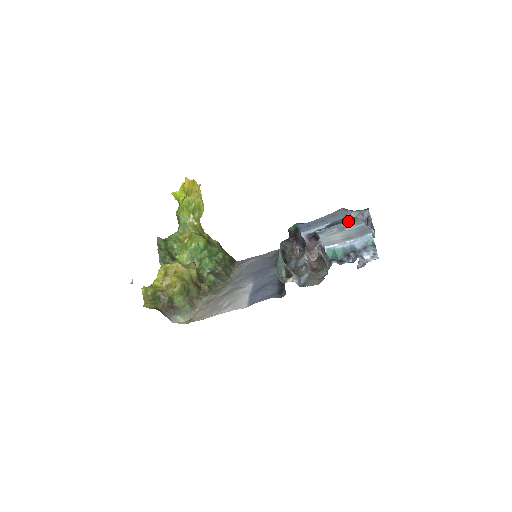
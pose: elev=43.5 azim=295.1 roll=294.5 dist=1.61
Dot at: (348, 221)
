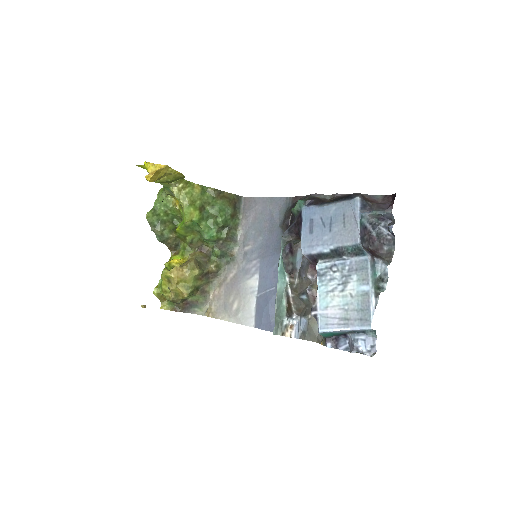
Dot at: (355, 261)
